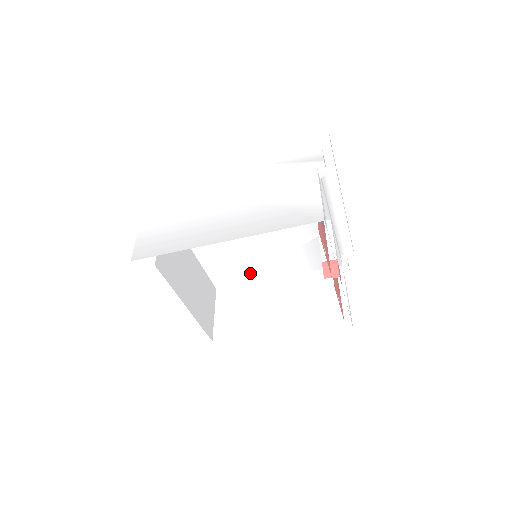
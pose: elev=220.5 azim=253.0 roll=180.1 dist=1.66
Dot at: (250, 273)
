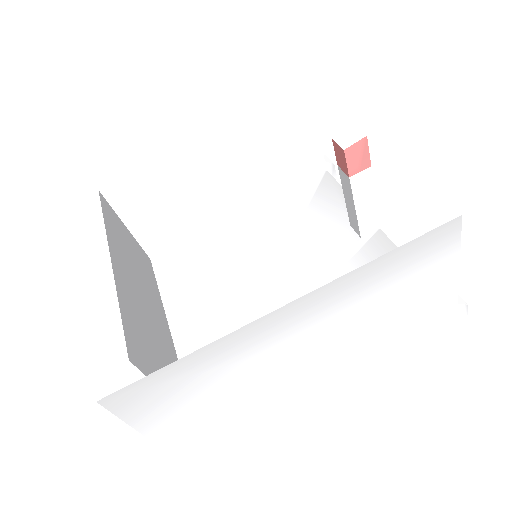
Dot at: occluded
